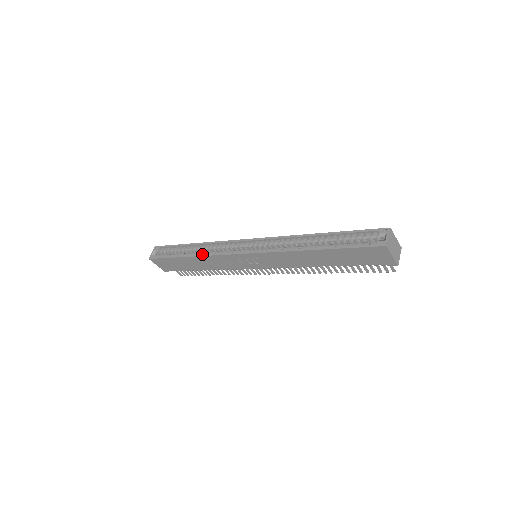
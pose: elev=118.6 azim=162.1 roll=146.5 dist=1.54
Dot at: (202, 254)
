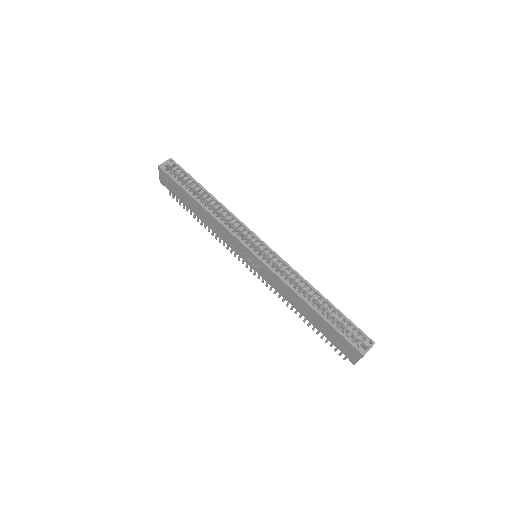
Dot at: (214, 215)
